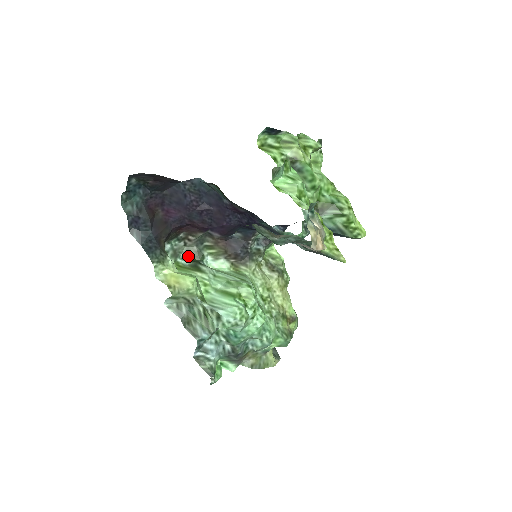
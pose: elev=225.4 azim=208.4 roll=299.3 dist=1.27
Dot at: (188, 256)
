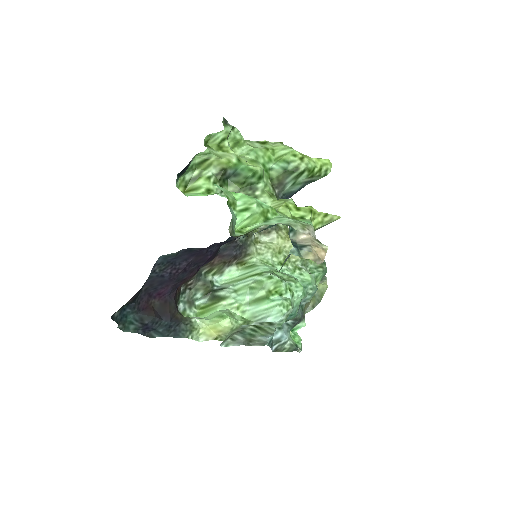
Dot at: (200, 293)
